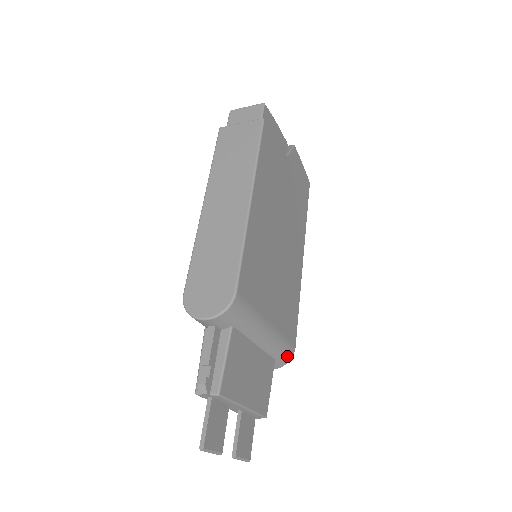
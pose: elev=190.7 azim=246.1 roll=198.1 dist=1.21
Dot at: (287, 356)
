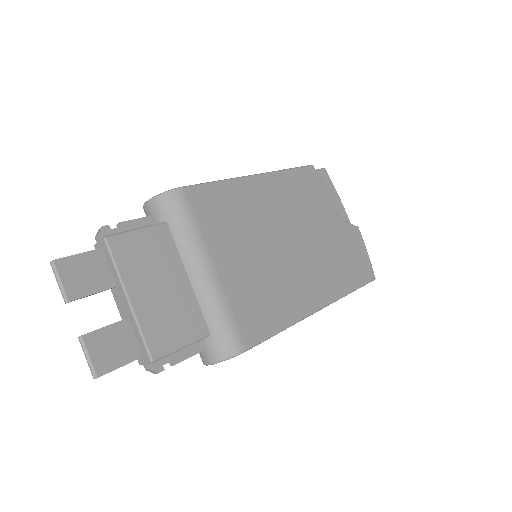
Dot at: (228, 344)
